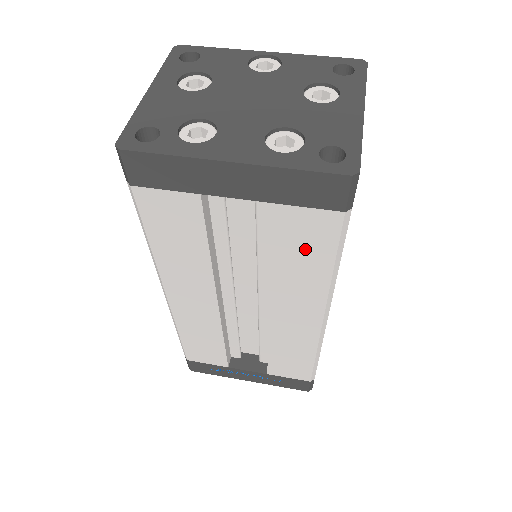
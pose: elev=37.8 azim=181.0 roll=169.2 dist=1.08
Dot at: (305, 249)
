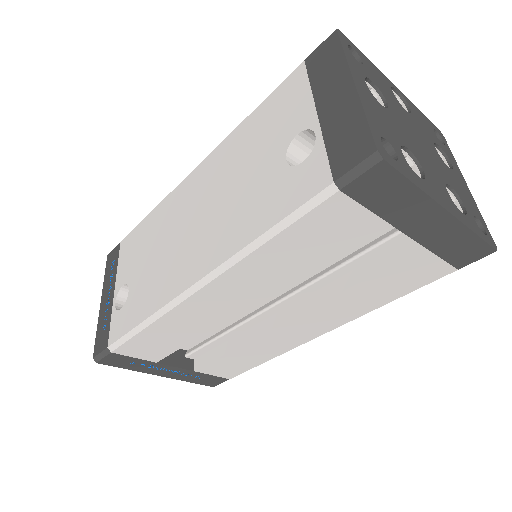
Dot at: (395, 284)
